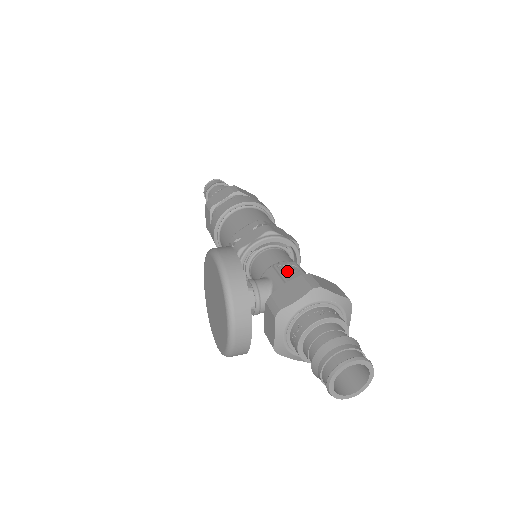
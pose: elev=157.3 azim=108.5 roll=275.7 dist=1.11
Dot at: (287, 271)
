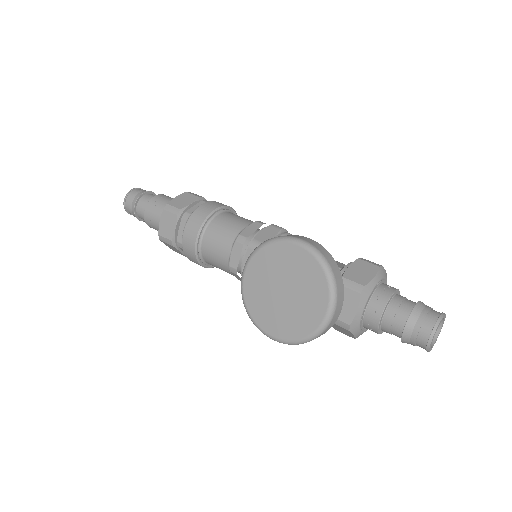
Dot at: occluded
